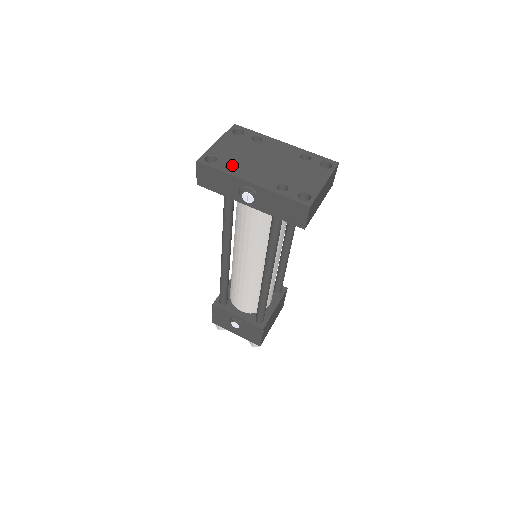
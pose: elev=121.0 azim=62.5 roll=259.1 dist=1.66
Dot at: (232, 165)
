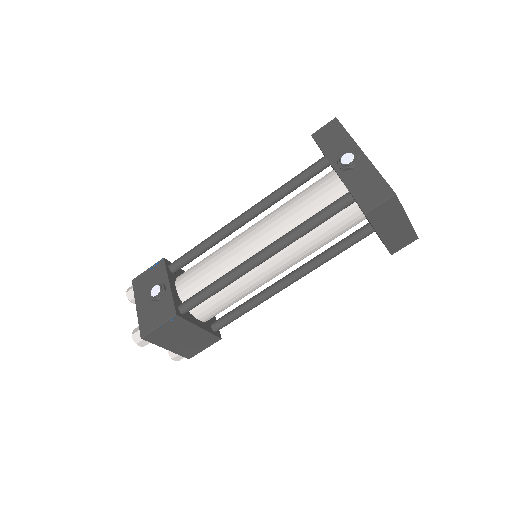
Dot at: occluded
